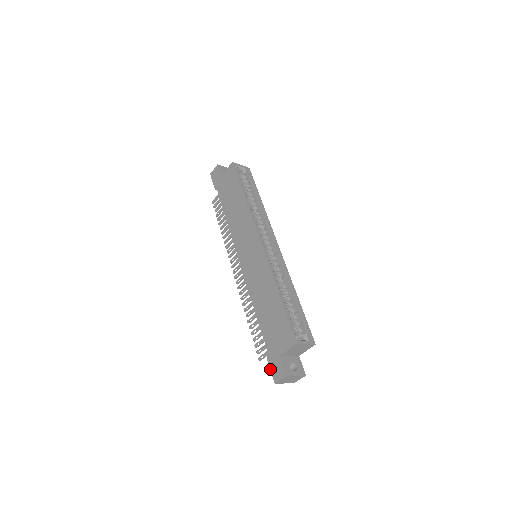
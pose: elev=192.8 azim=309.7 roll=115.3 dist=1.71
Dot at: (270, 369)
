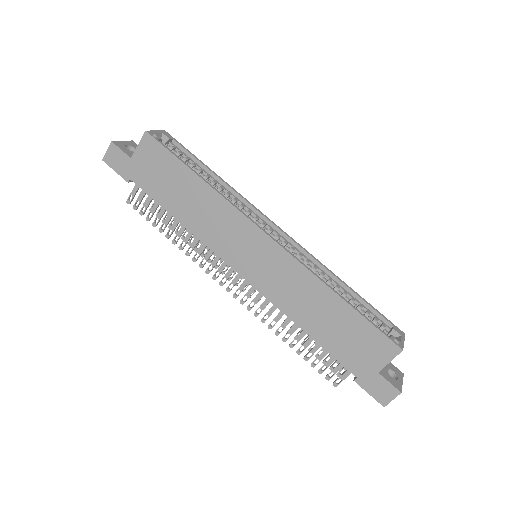
Dot at: (368, 393)
